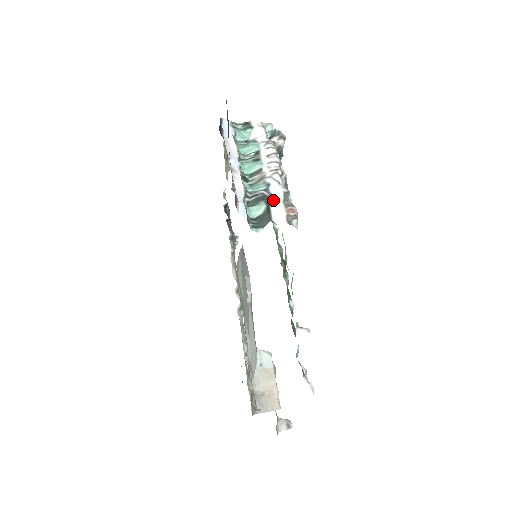
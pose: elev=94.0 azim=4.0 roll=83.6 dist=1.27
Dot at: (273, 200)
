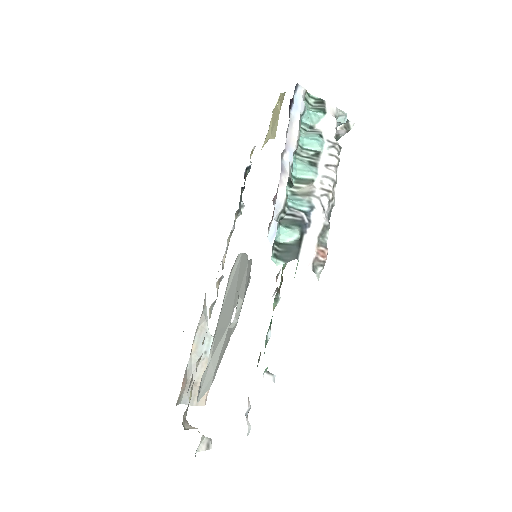
Dot at: (309, 231)
